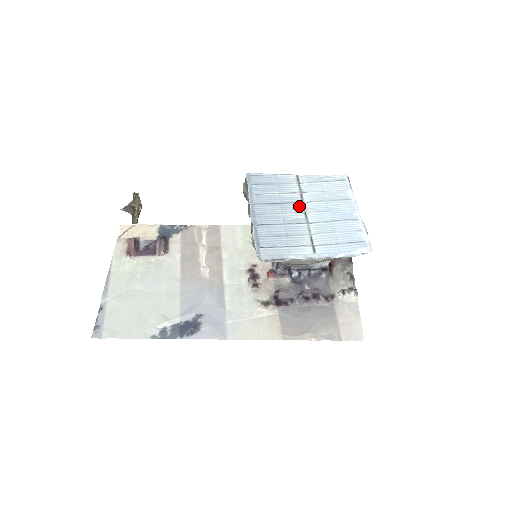
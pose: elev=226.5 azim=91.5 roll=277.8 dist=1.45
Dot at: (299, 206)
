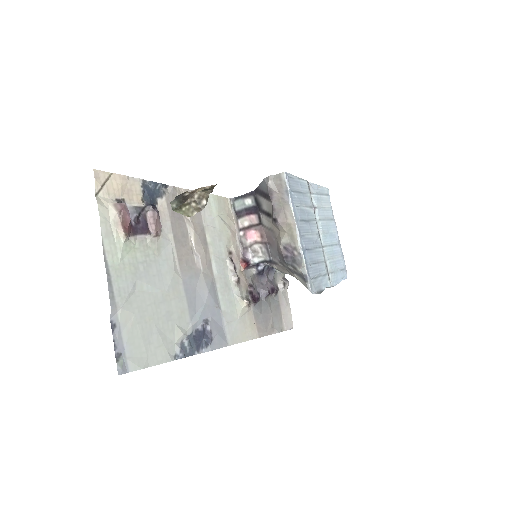
Dot at: (317, 225)
